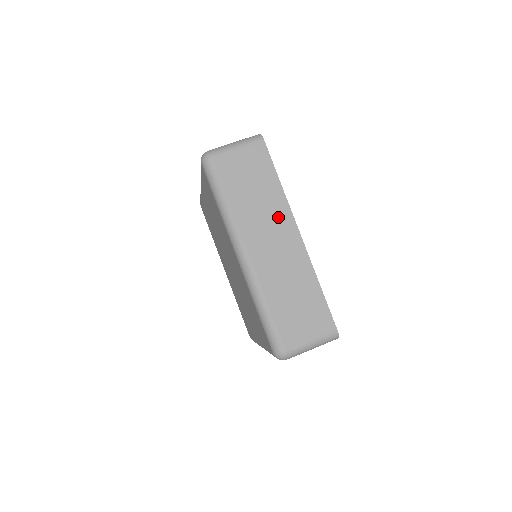
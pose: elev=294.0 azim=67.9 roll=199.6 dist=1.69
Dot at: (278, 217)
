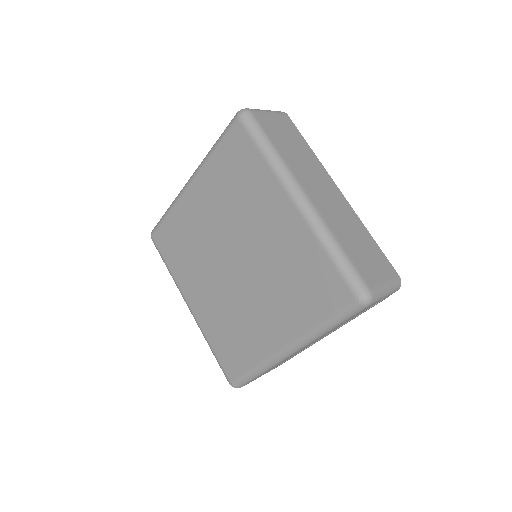
Dot at: (319, 173)
